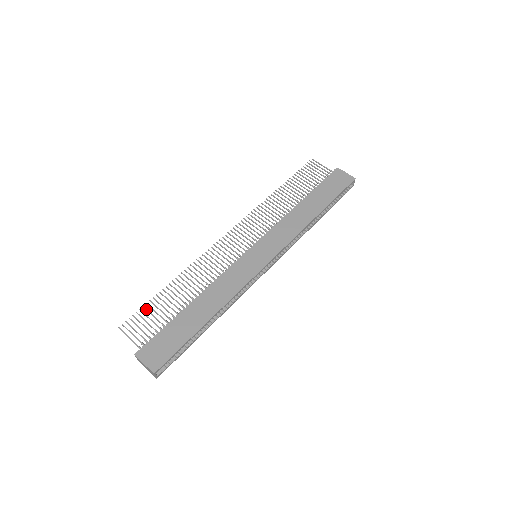
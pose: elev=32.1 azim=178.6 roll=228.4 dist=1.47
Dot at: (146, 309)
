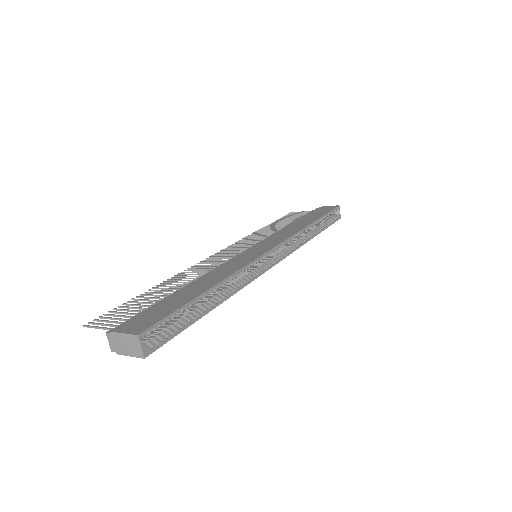
Dot at: (123, 306)
